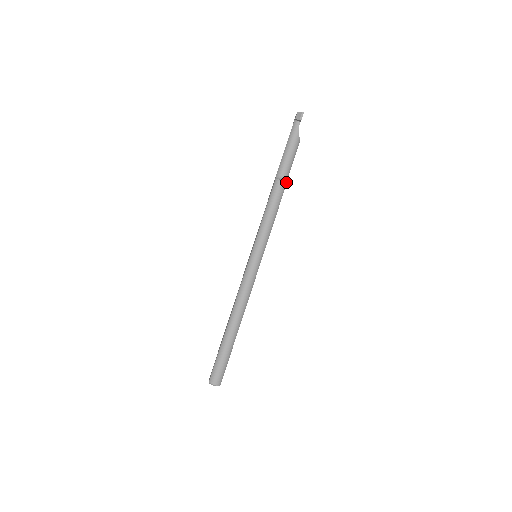
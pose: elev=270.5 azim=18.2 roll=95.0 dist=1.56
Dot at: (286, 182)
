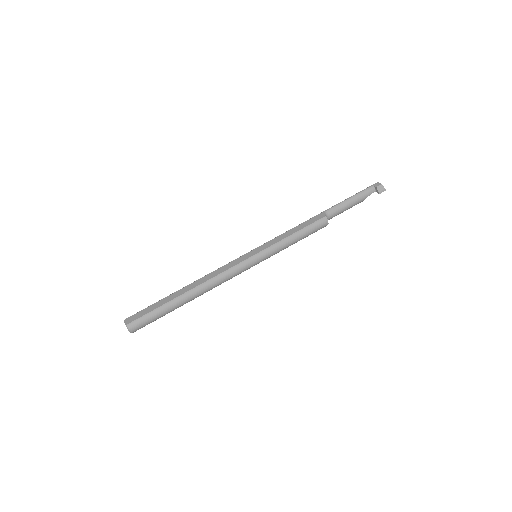
Dot at: occluded
